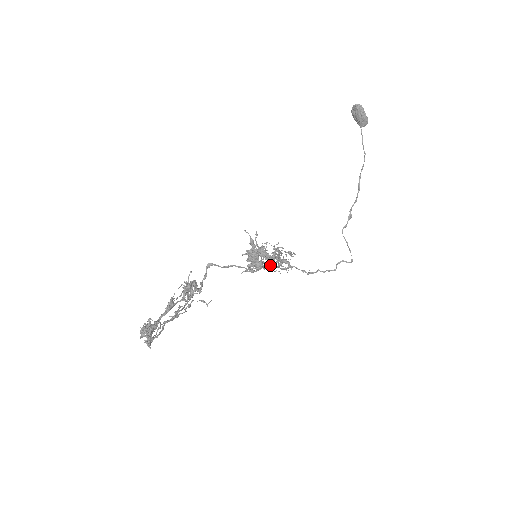
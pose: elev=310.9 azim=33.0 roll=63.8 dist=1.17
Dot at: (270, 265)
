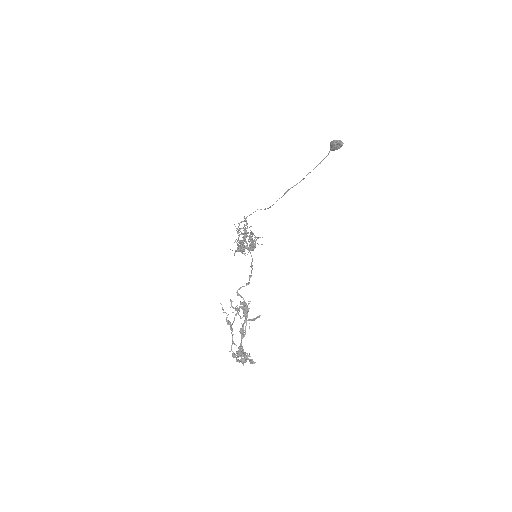
Dot at: occluded
